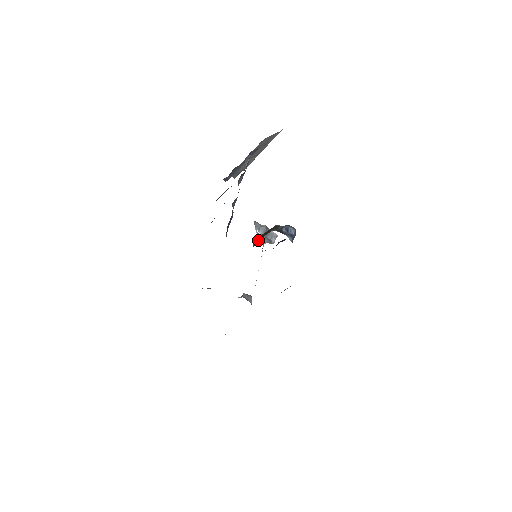
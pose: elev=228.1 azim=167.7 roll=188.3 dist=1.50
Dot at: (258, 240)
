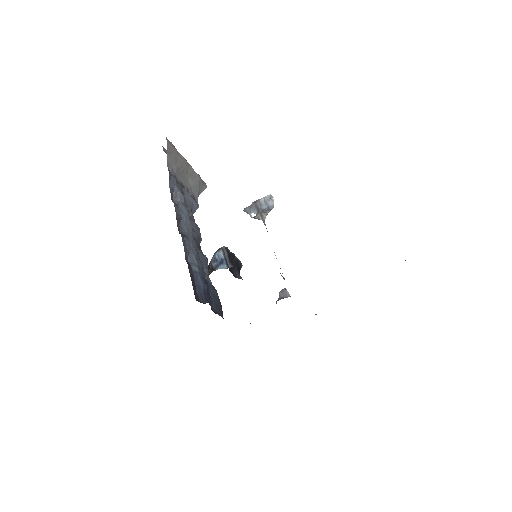
Dot at: occluded
